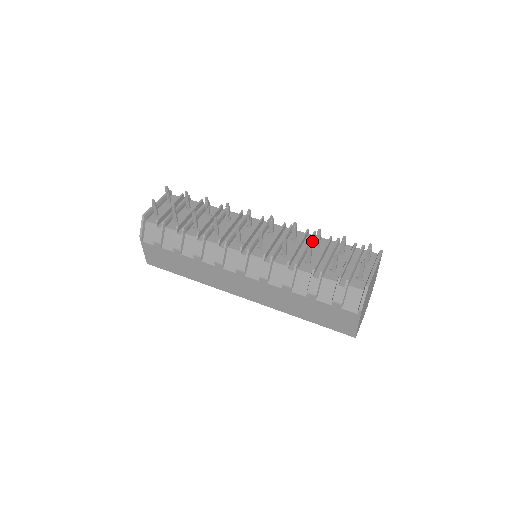
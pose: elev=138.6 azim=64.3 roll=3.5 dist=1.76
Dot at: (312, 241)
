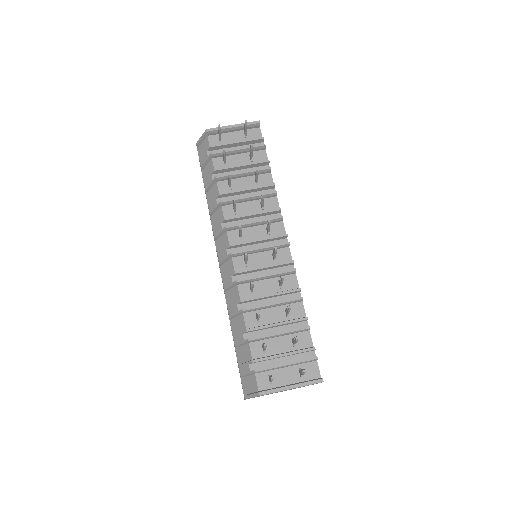
Dot at: (290, 303)
